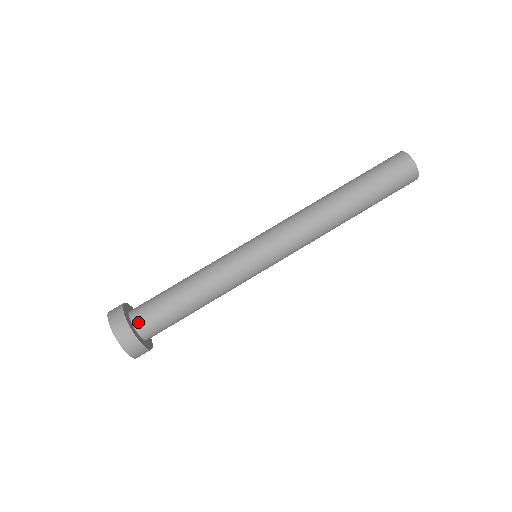
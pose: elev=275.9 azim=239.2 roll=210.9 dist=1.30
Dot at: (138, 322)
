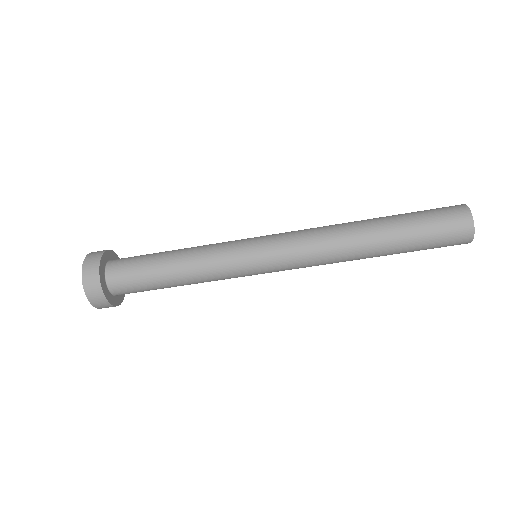
Dot at: (116, 290)
